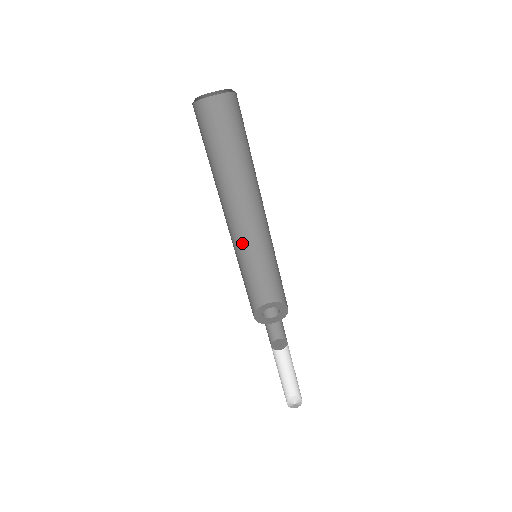
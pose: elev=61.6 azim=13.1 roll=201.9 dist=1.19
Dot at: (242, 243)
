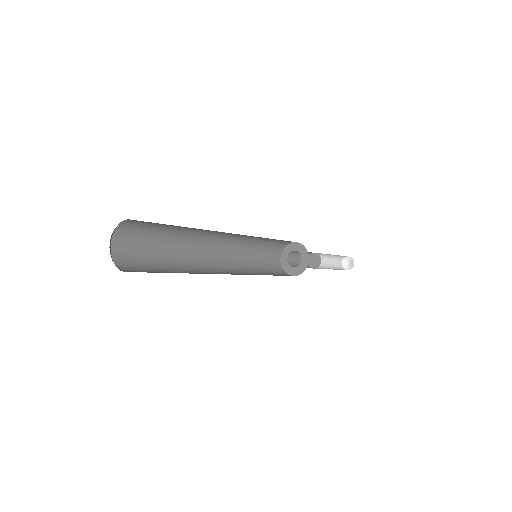
Dot at: (247, 236)
